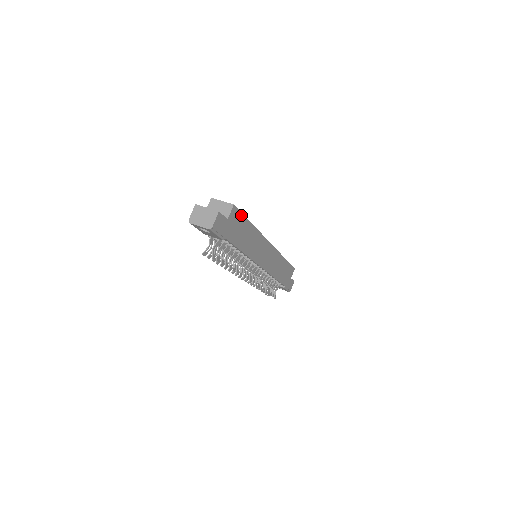
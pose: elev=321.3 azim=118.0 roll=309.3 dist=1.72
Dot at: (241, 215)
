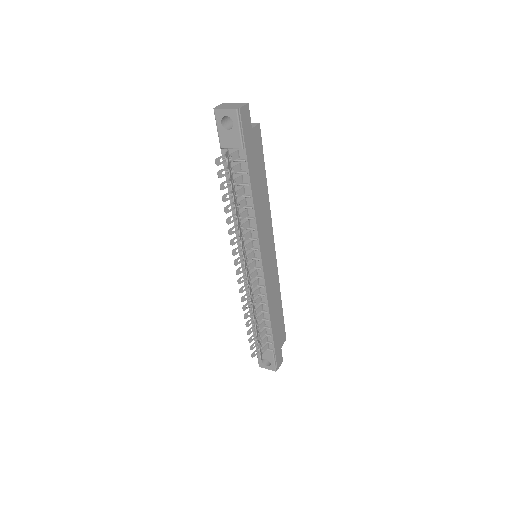
Dot at: (261, 150)
